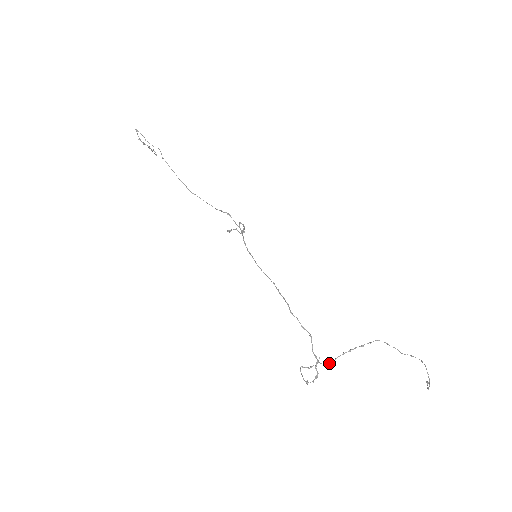
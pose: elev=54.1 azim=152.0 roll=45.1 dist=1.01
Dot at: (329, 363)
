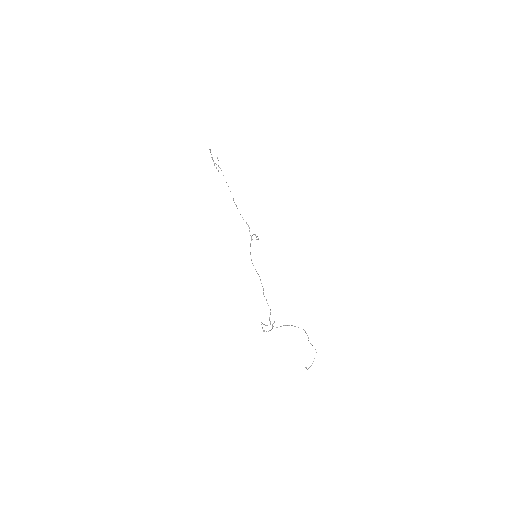
Dot at: occluded
